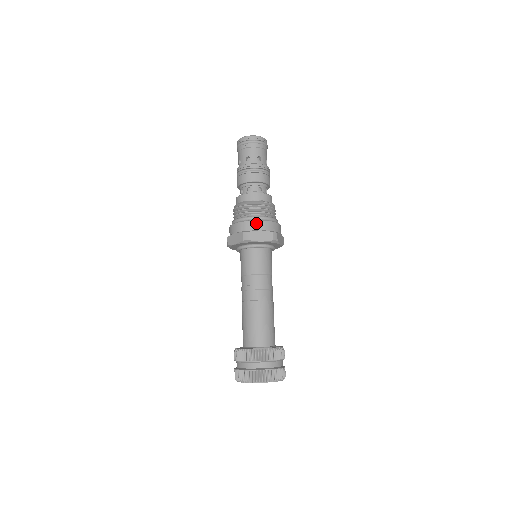
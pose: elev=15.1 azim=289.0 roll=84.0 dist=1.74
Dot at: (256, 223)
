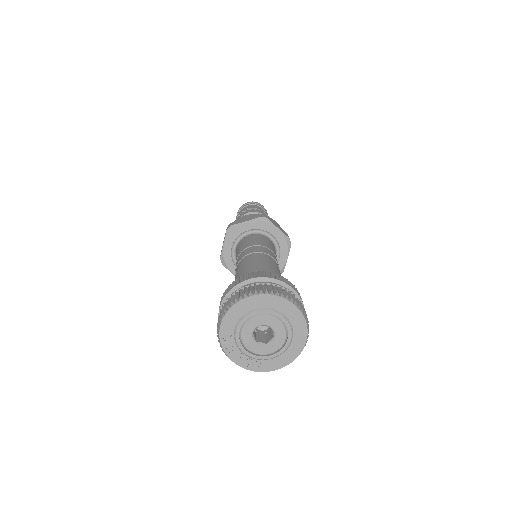
Dot at: (241, 218)
